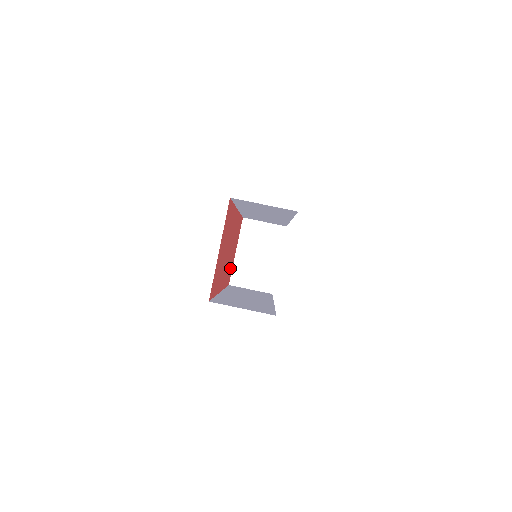
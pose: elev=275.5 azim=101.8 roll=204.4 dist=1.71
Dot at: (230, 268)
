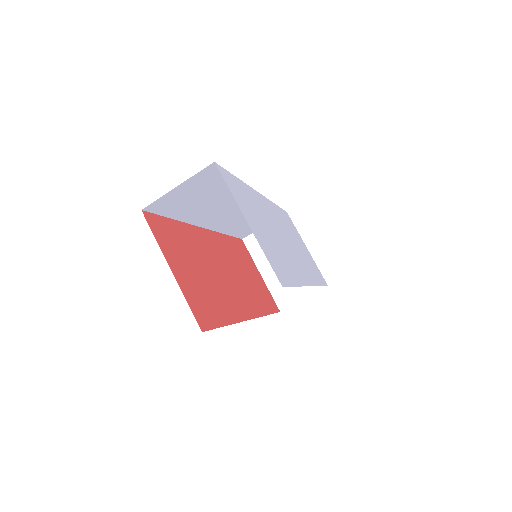
Dot at: (261, 293)
